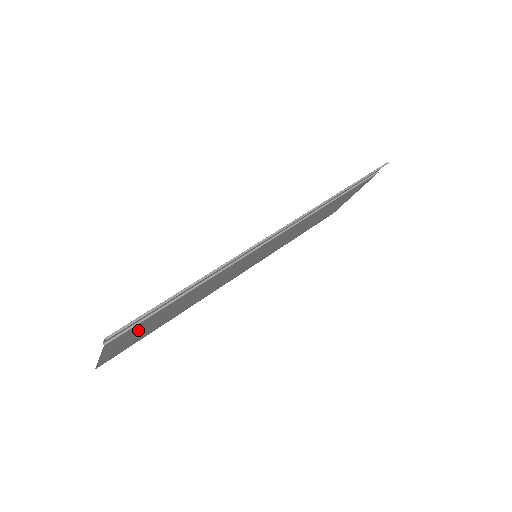
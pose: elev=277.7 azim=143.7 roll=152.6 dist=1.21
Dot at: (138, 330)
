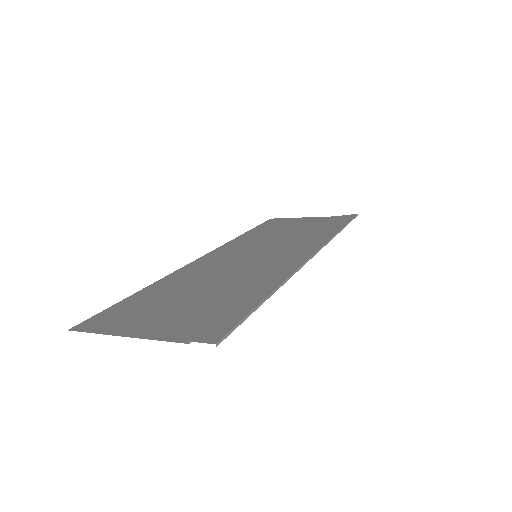
Dot at: (178, 315)
